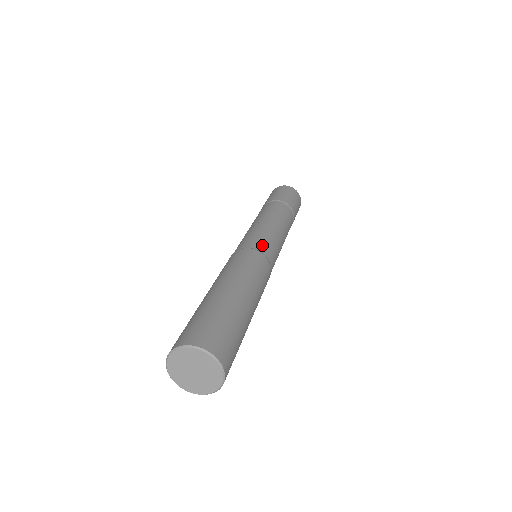
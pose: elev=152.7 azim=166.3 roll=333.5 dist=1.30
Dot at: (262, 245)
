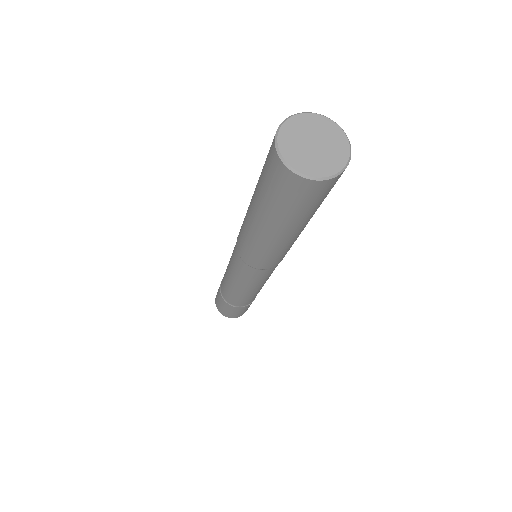
Dot at: occluded
